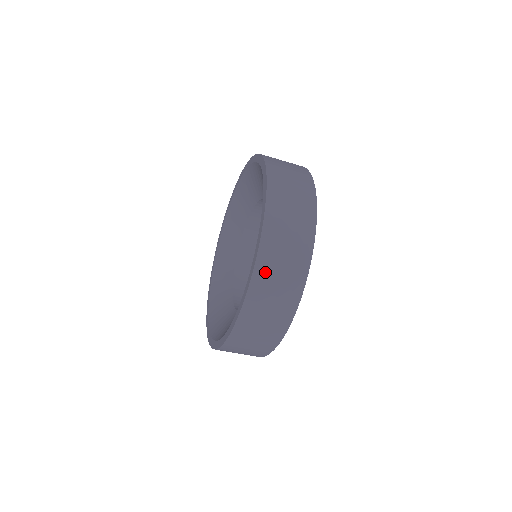
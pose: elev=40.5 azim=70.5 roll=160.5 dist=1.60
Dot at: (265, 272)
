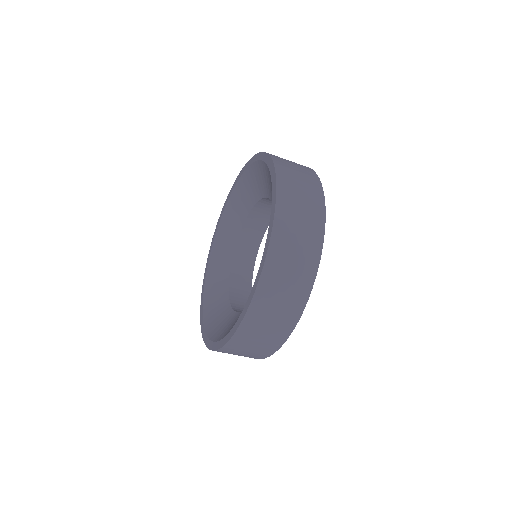
Dot at: (240, 342)
